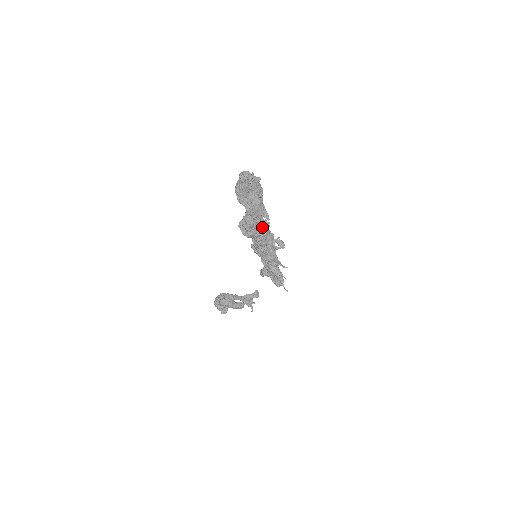
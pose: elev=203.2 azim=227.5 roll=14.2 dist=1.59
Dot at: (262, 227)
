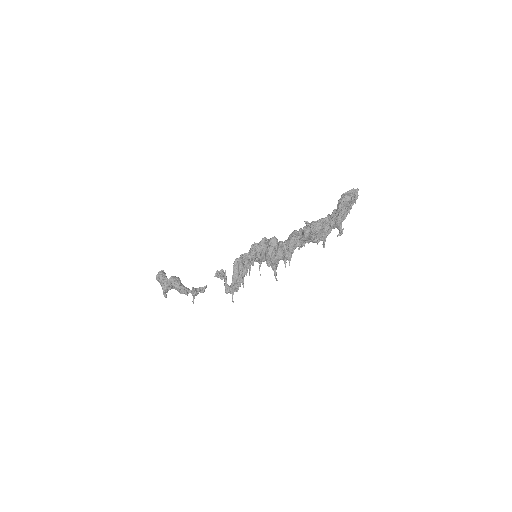
Dot at: (326, 237)
